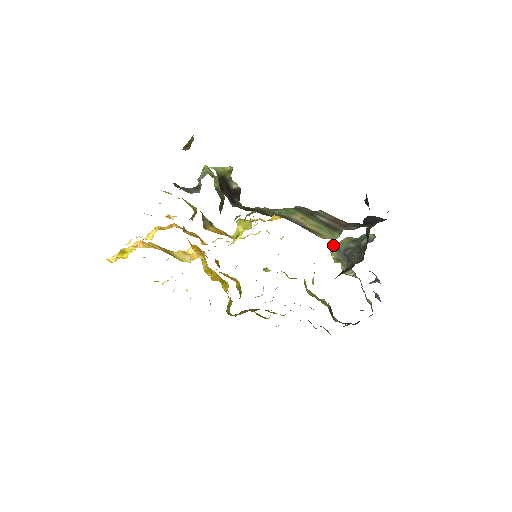
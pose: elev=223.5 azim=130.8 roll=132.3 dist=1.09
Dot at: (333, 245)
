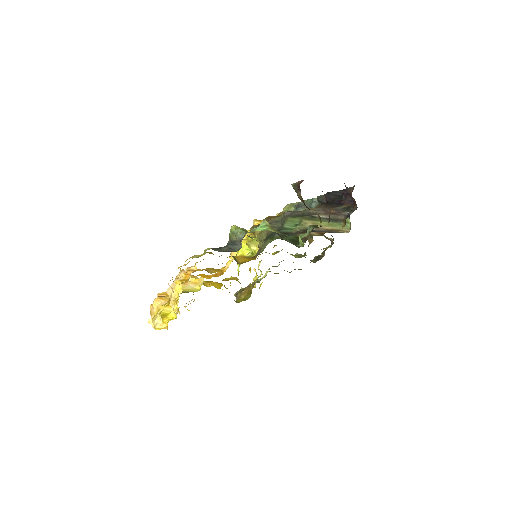
Dot at: occluded
